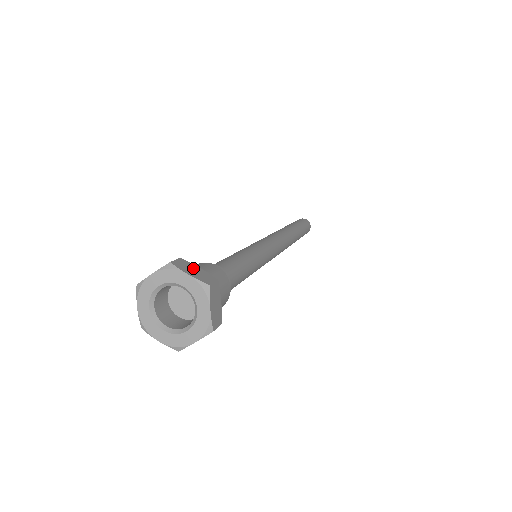
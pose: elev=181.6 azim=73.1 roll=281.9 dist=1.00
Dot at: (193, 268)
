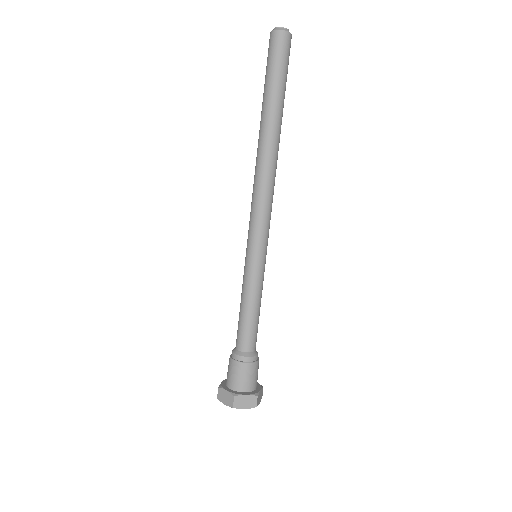
Dot at: (244, 400)
